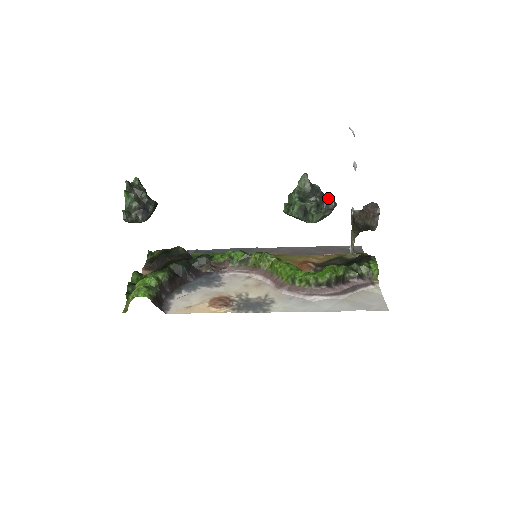
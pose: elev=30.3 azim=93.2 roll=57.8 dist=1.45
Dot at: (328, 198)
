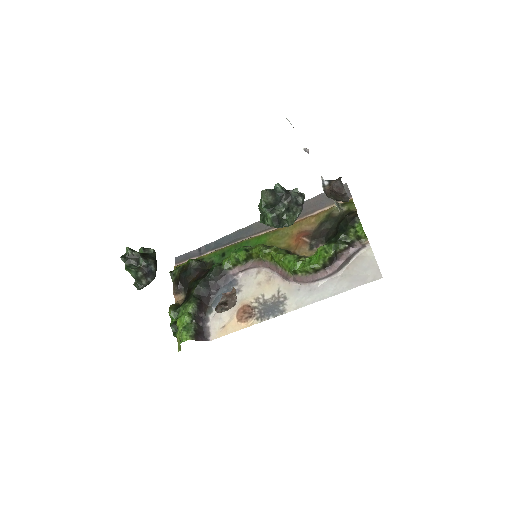
Dot at: (294, 195)
